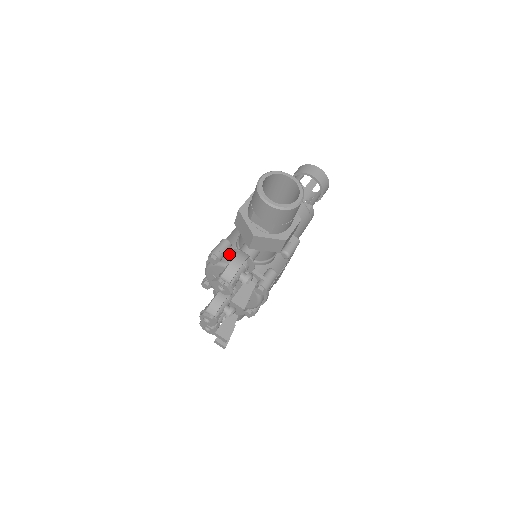
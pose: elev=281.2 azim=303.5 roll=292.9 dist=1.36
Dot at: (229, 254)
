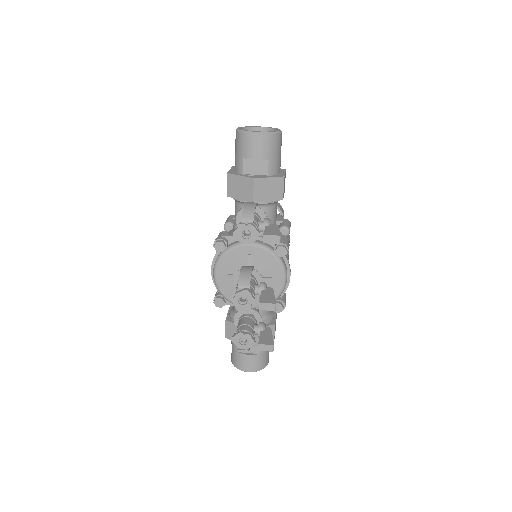
Dot at: occluded
